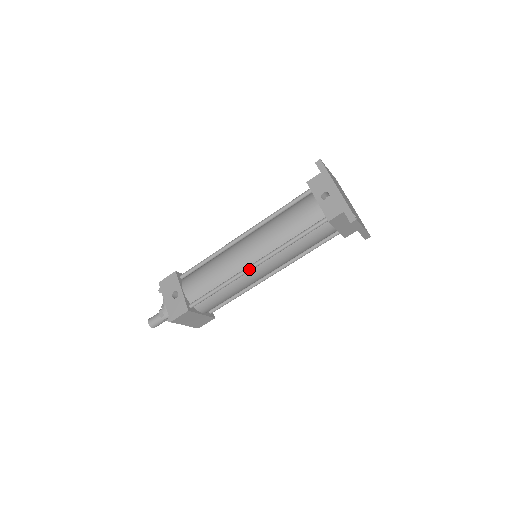
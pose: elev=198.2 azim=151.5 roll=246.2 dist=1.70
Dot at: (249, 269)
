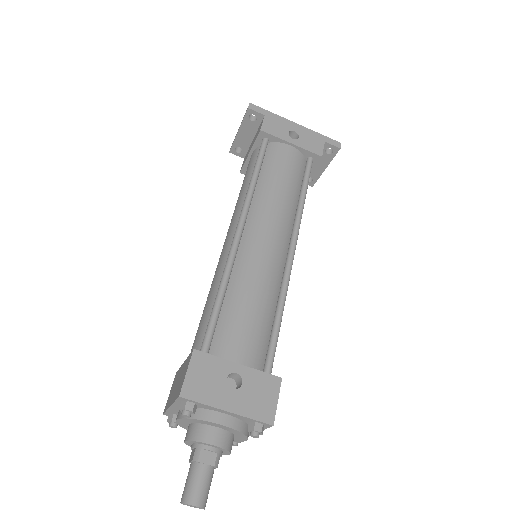
Dot at: (293, 259)
